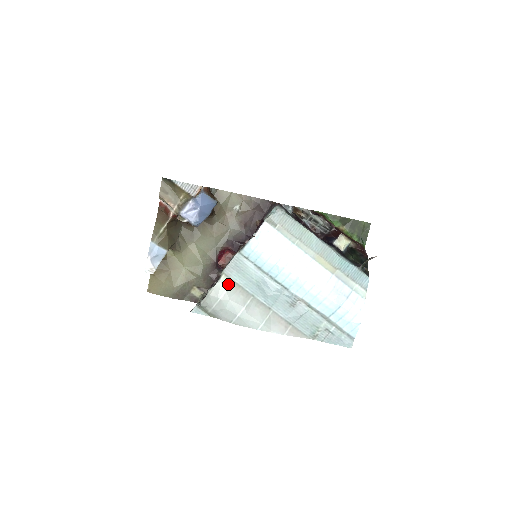
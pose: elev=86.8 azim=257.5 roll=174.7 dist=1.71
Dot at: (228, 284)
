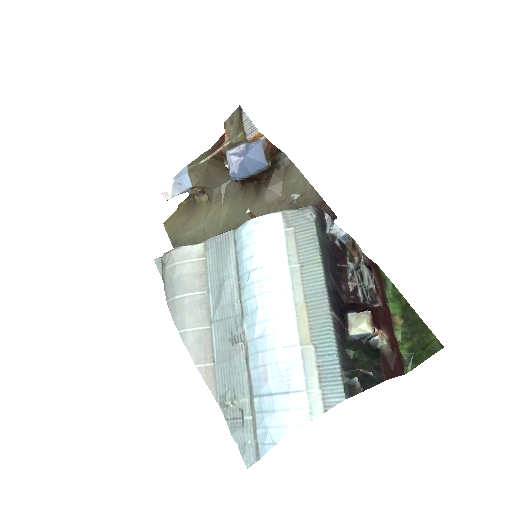
Dot at: (197, 256)
